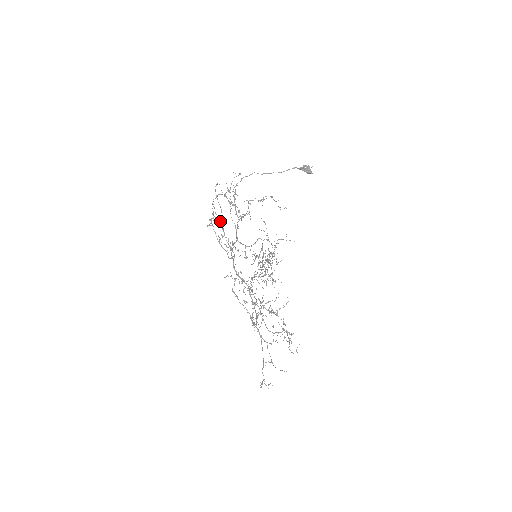
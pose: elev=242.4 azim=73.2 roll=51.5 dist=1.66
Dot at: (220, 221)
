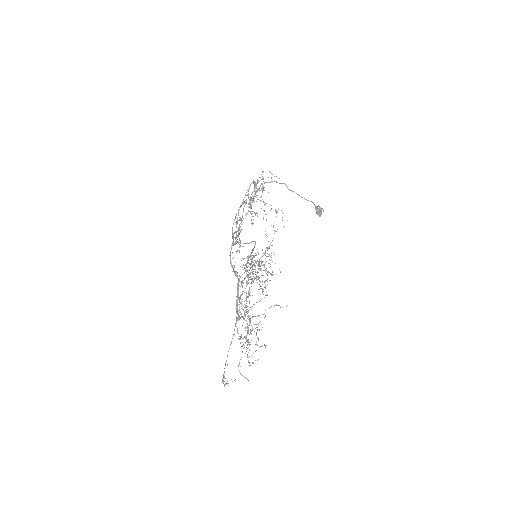
Dot at: (242, 204)
